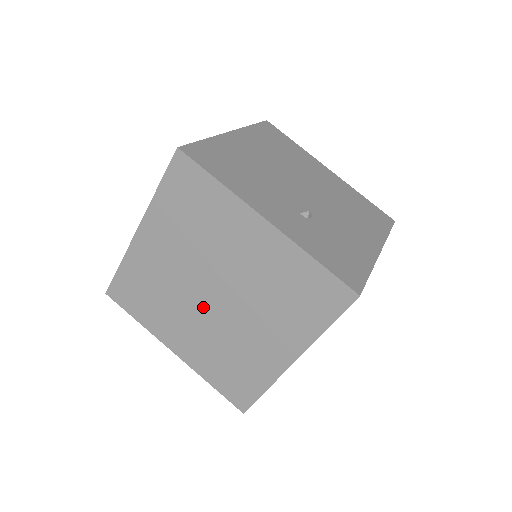
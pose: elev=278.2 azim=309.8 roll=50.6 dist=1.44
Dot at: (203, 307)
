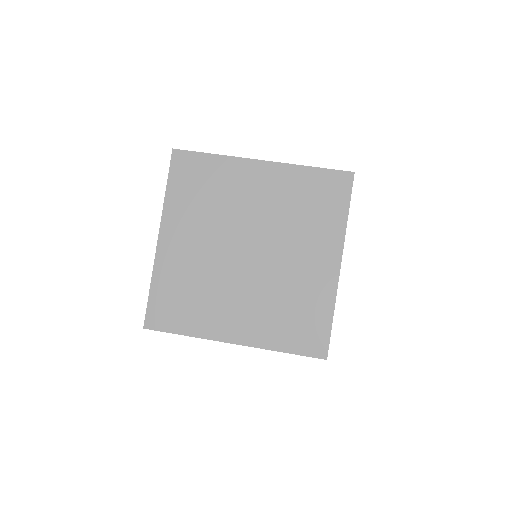
Dot at: (243, 271)
